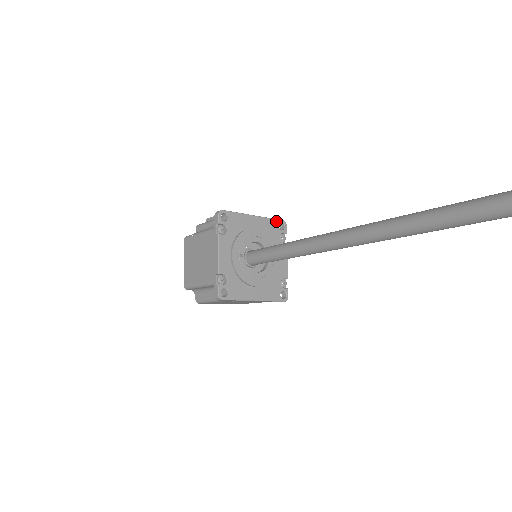
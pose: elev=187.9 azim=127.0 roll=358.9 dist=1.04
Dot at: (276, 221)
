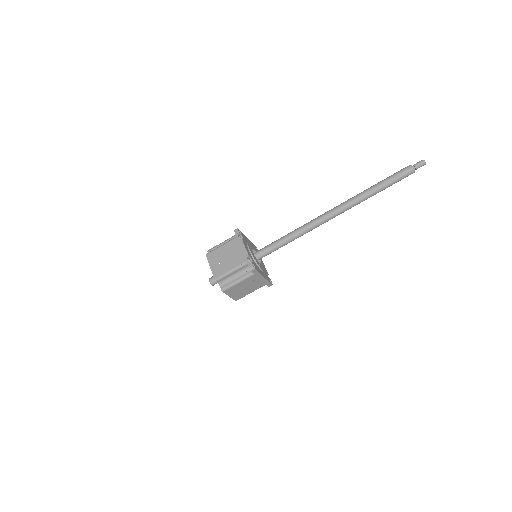
Dot at: (254, 245)
